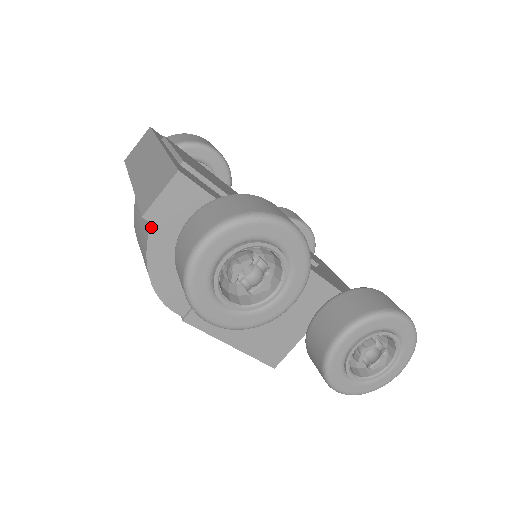
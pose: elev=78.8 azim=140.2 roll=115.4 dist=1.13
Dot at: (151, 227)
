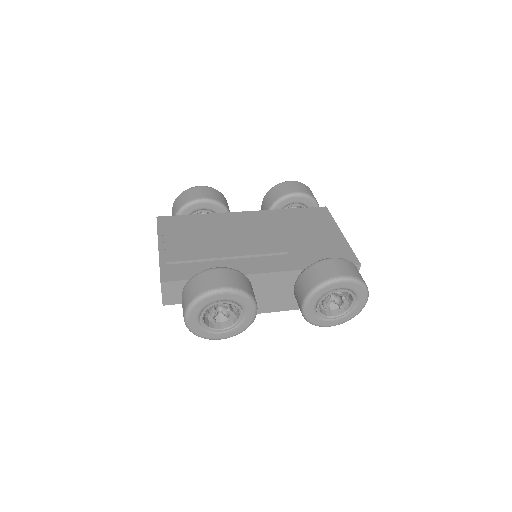
Dot at: occluded
